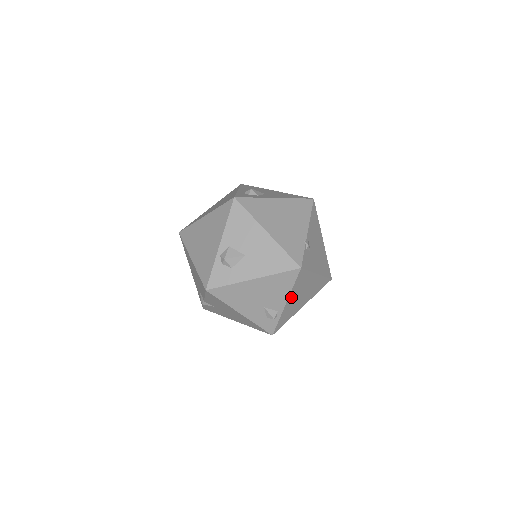
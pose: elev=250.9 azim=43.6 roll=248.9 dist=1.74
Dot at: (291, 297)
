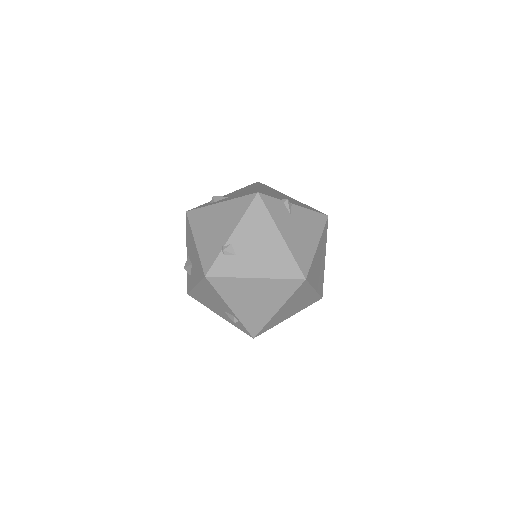
Dot at: (232, 303)
